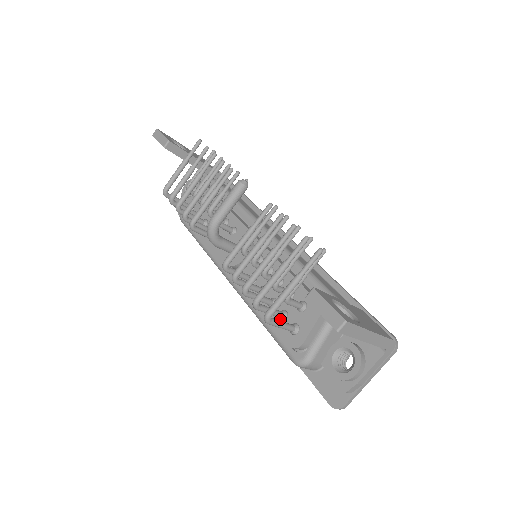
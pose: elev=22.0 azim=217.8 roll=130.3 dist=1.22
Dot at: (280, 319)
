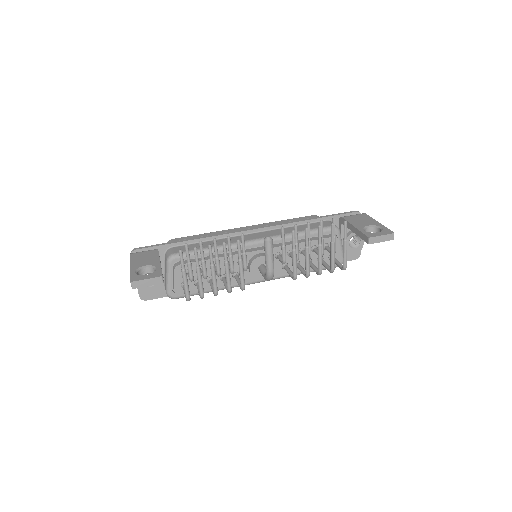
Dot at: occluded
